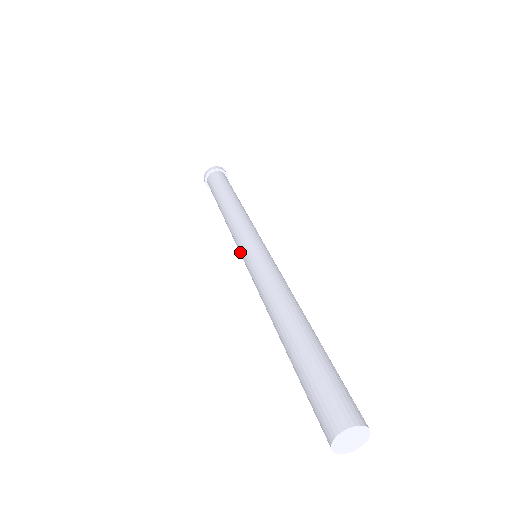
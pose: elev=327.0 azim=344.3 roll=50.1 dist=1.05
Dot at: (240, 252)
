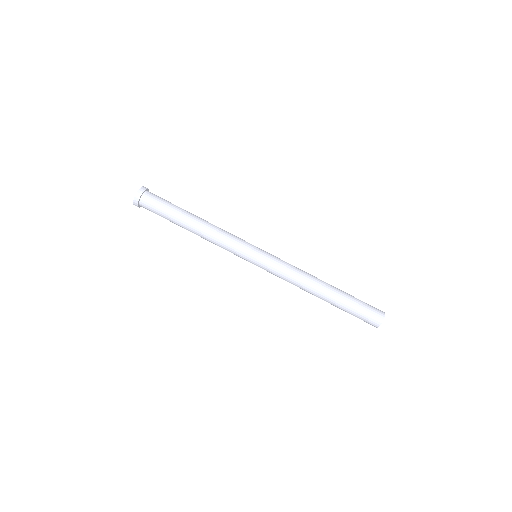
Dot at: (245, 259)
